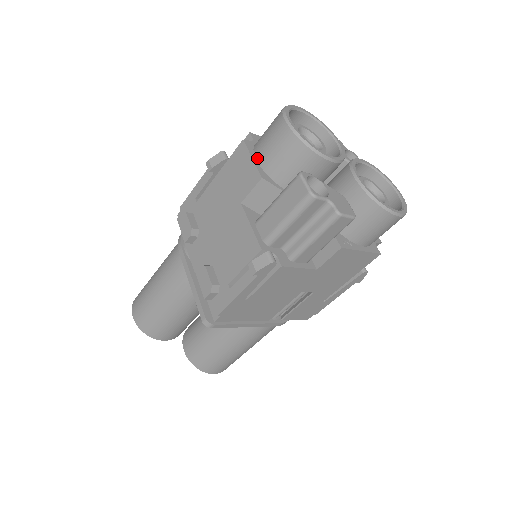
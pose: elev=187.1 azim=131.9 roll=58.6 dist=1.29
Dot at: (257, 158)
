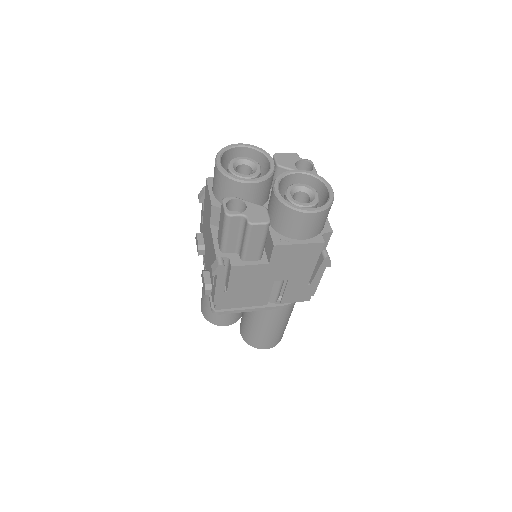
Dot at: (212, 190)
